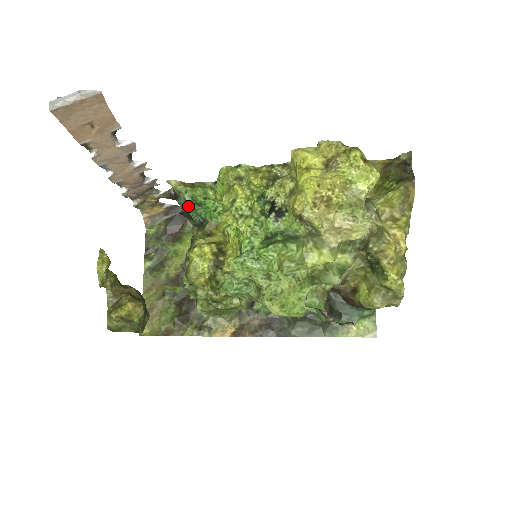
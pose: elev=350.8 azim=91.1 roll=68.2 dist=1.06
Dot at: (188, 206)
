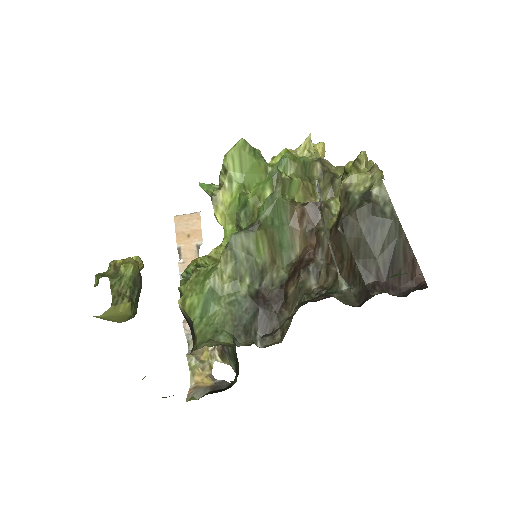
Dot at: occluded
